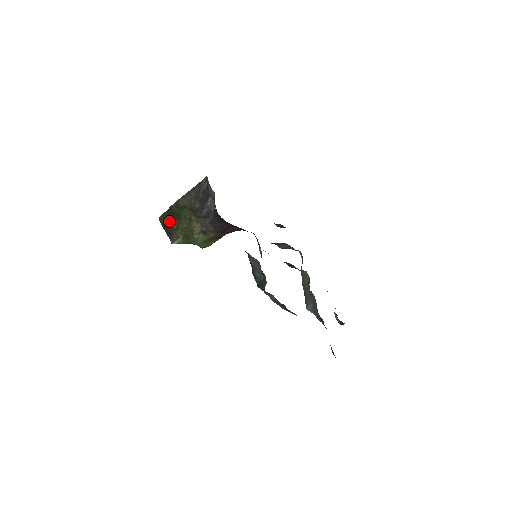
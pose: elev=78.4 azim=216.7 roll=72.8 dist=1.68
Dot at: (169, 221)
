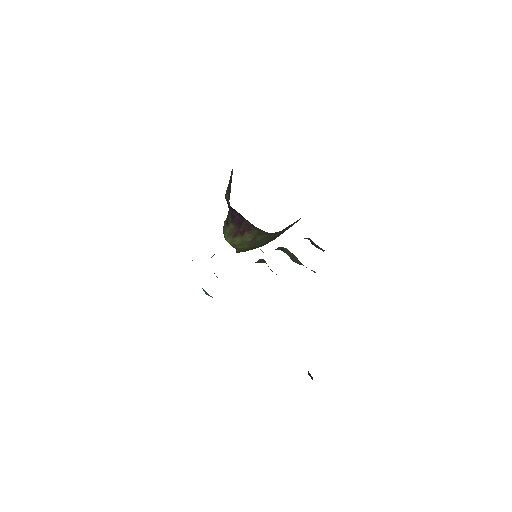
Dot at: occluded
